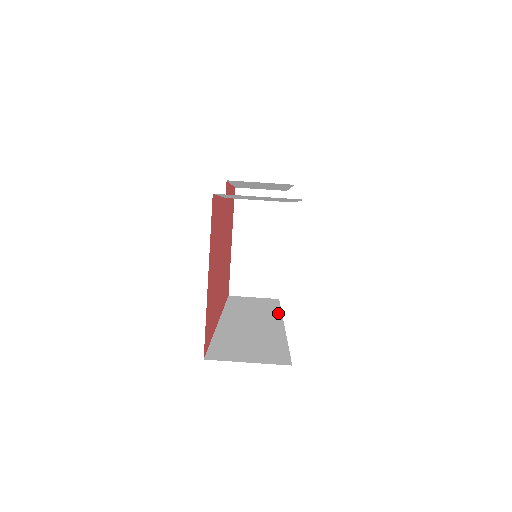
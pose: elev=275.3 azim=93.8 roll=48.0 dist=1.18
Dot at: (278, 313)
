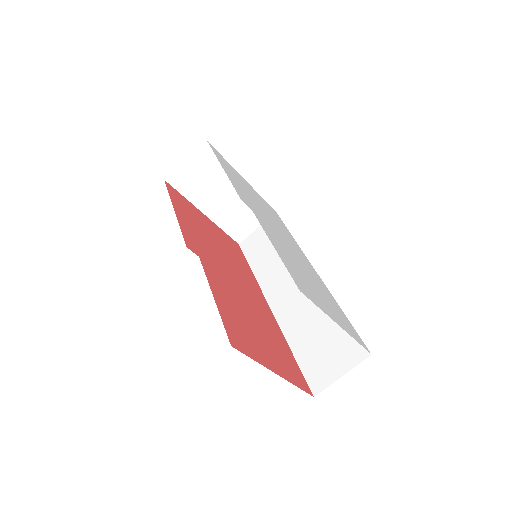
Dot at: occluded
